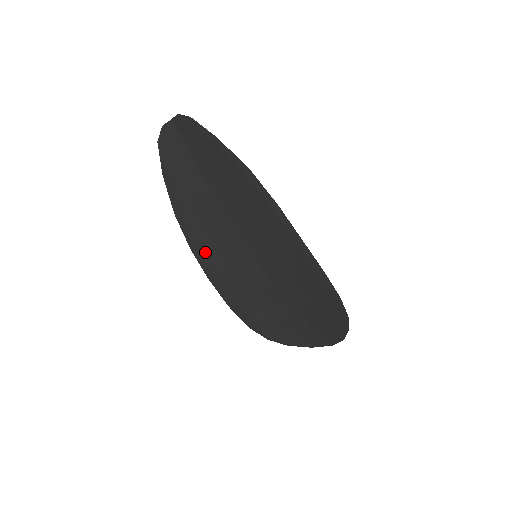
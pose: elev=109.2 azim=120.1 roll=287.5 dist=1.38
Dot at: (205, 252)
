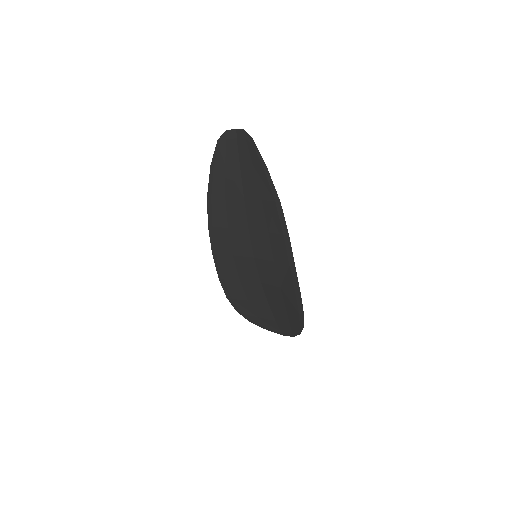
Dot at: (218, 235)
